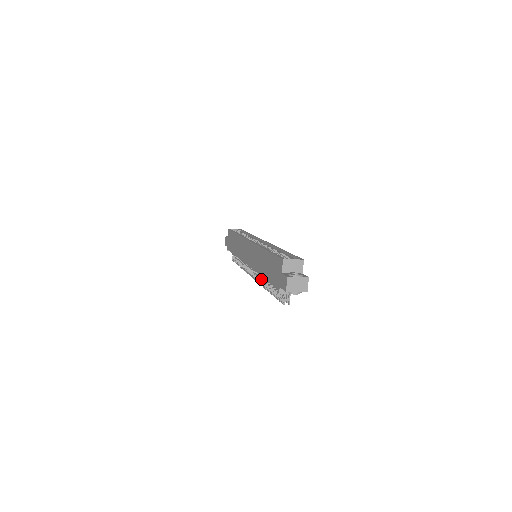
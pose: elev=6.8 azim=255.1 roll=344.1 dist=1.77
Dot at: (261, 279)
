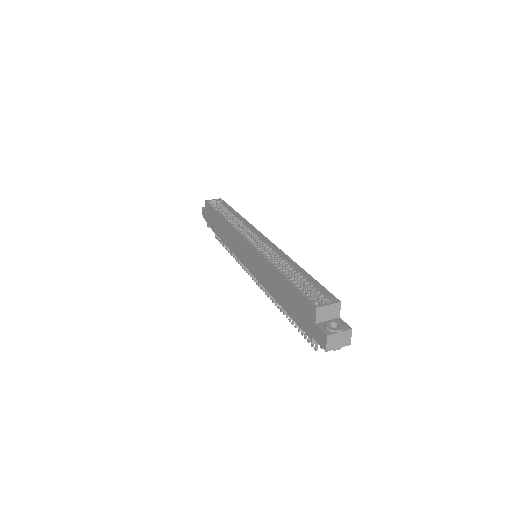
Dot at: occluded
